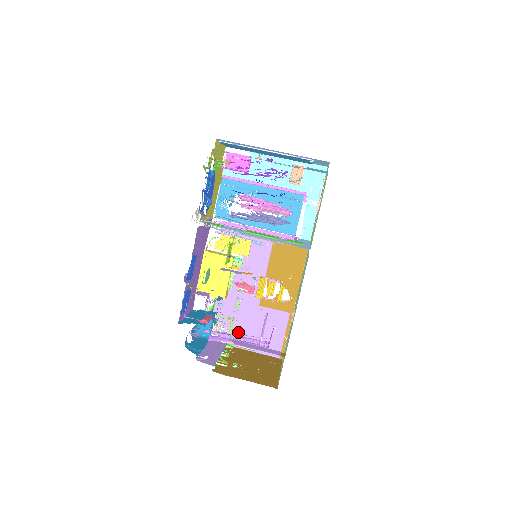
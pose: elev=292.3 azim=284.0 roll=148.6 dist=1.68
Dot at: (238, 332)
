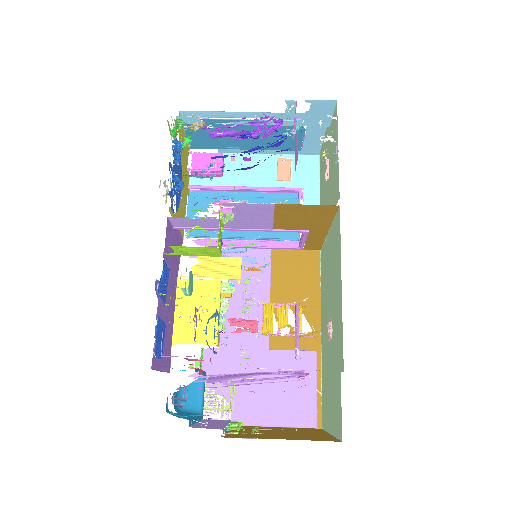
Dot at: (245, 399)
